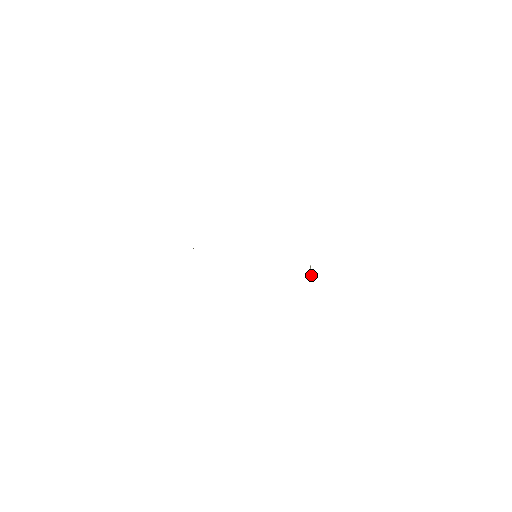
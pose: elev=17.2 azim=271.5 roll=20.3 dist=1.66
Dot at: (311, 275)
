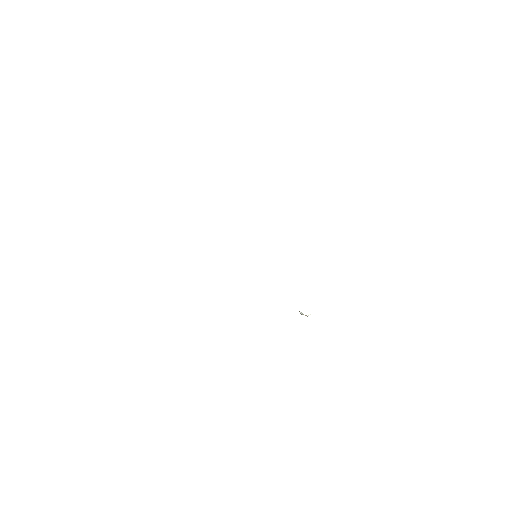
Dot at: occluded
